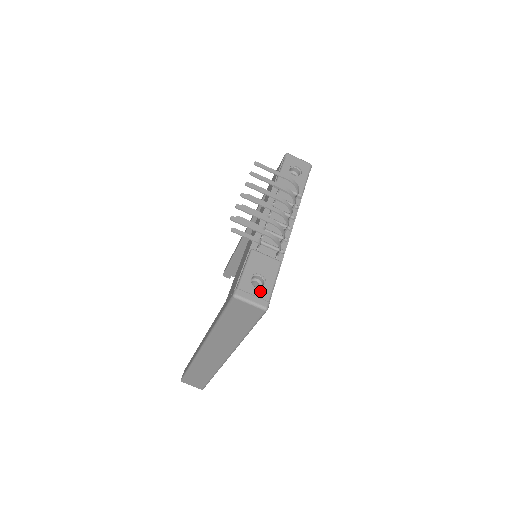
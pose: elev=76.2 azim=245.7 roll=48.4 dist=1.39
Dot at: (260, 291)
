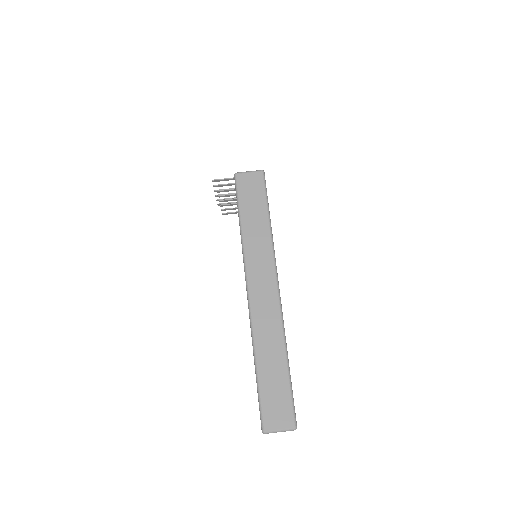
Dot at: occluded
